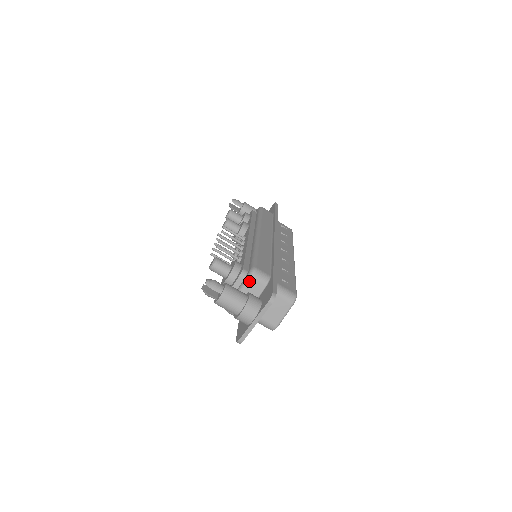
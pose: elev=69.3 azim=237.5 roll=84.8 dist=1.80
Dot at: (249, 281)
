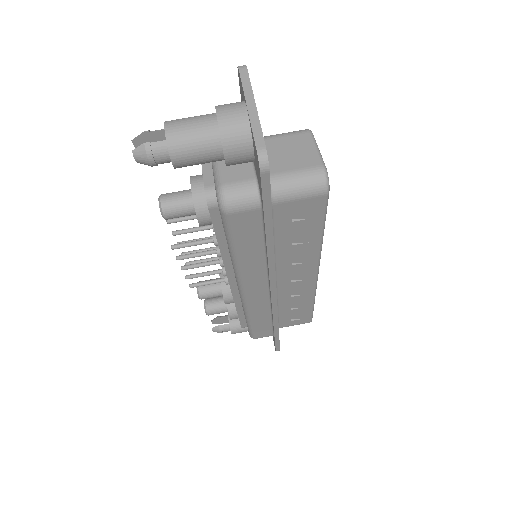
Dot at: occluded
